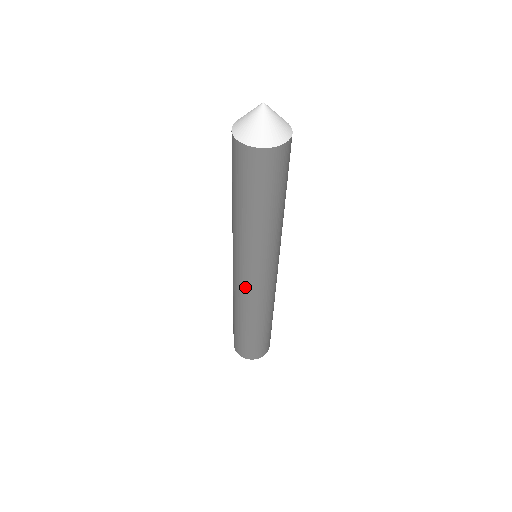
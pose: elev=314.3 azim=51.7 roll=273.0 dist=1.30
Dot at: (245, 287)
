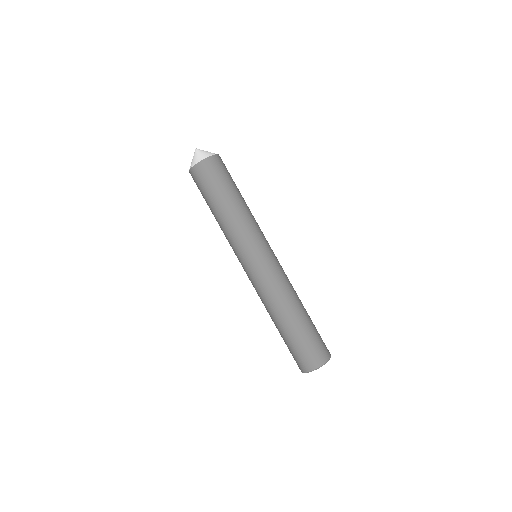
Dot at: (265, 273)
